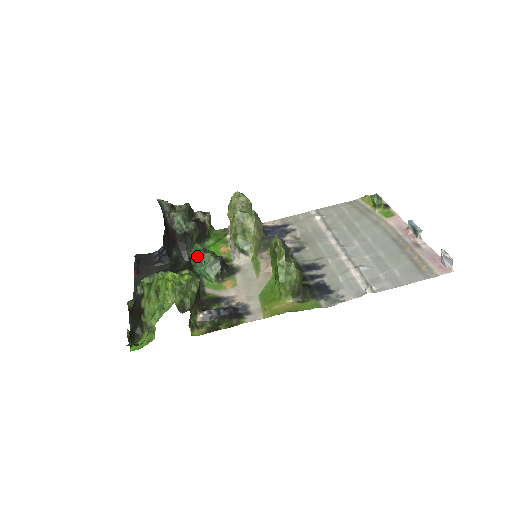
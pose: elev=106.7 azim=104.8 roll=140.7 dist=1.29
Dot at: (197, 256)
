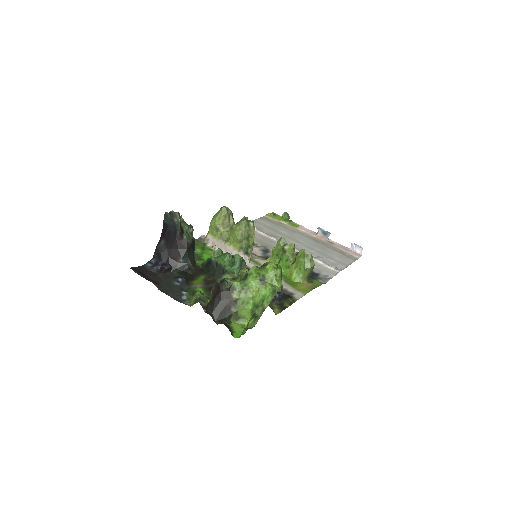
Dot at: (231, 257)
